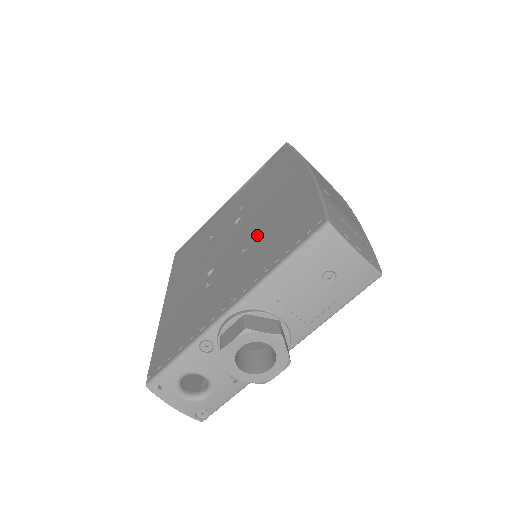
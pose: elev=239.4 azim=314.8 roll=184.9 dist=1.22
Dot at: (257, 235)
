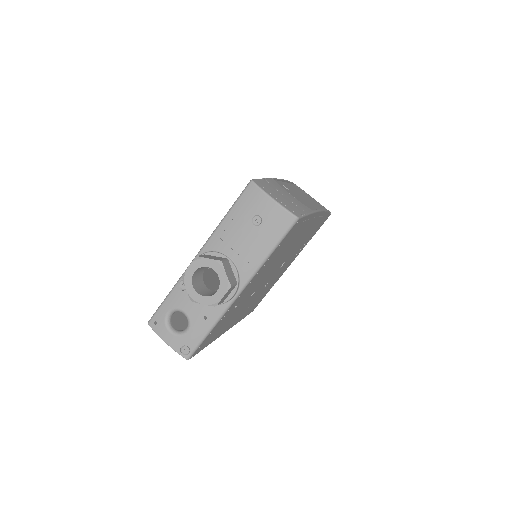
Dot at: occluded
